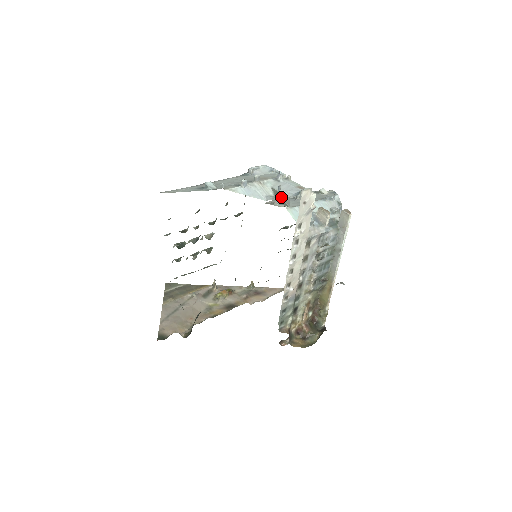
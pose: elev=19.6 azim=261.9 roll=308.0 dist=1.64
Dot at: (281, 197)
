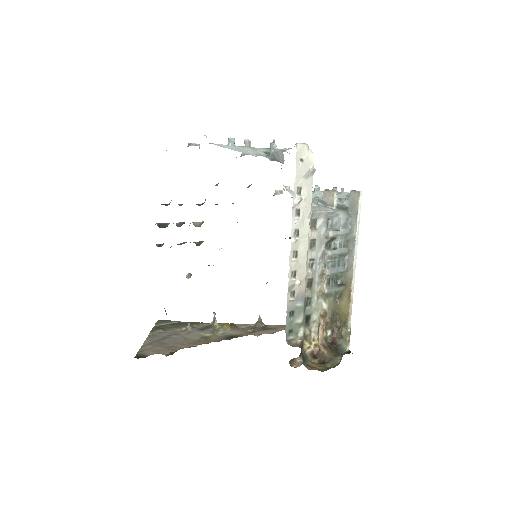
Dot at: (274, 157)
